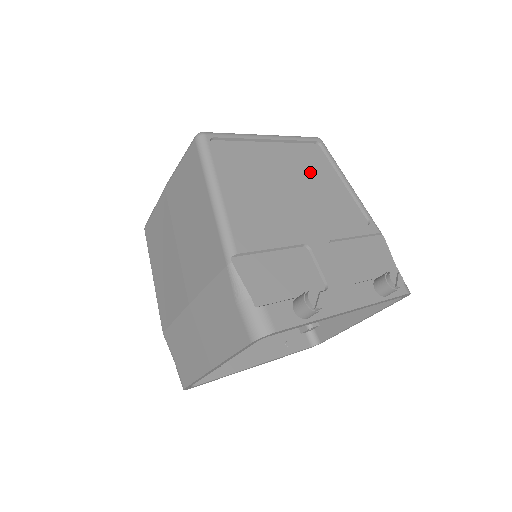
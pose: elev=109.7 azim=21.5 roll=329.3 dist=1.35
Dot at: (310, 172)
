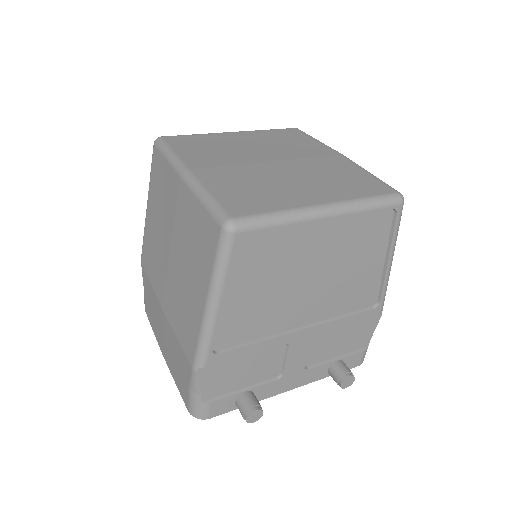
Dot at: (352, 254)
